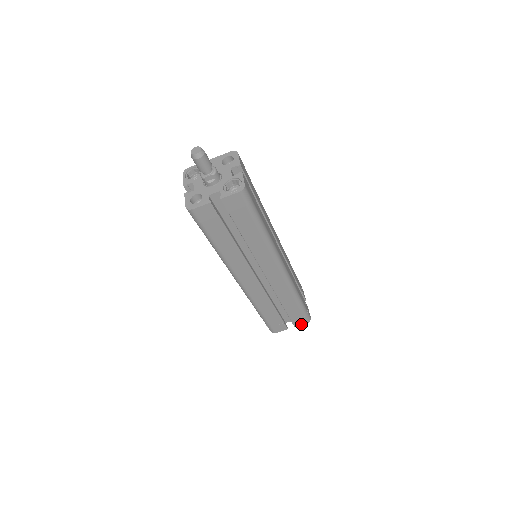
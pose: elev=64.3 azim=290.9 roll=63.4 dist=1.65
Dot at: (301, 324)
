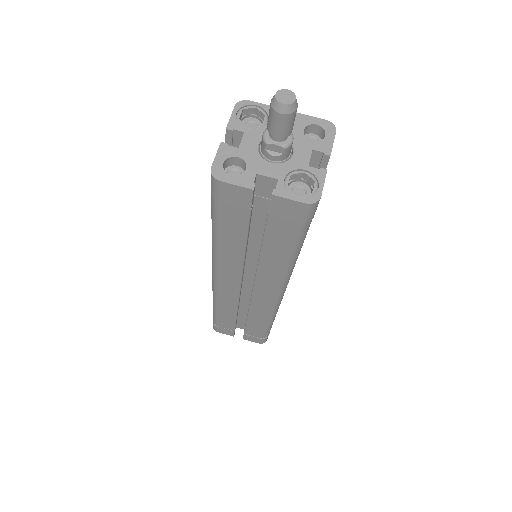
Dot at: (252, 341)
